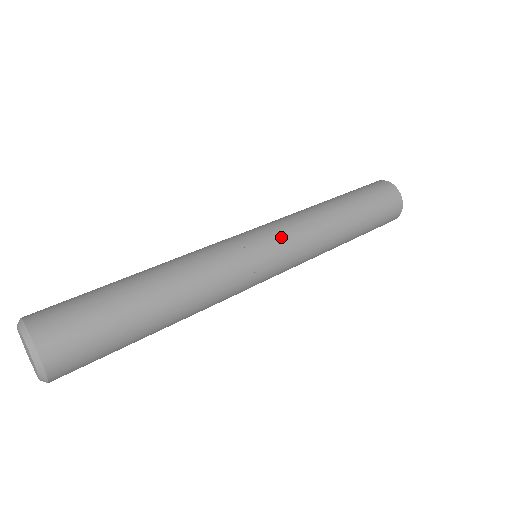
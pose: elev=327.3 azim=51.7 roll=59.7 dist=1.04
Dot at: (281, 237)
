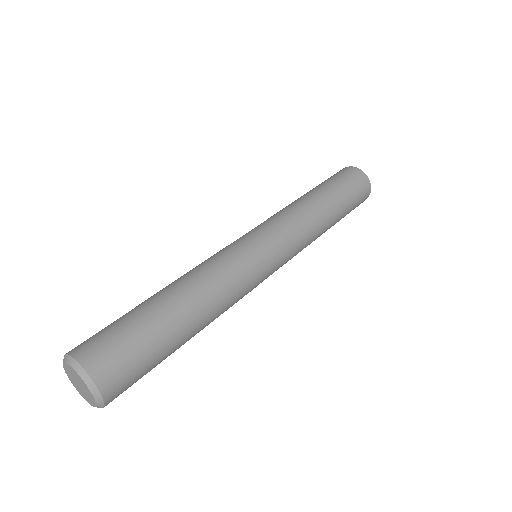
Dot at: (281, 241)
